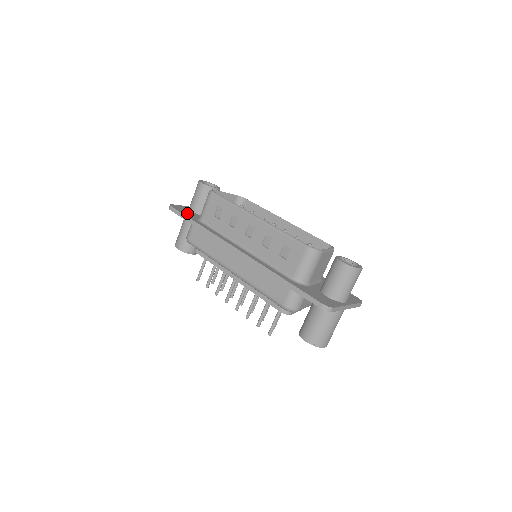
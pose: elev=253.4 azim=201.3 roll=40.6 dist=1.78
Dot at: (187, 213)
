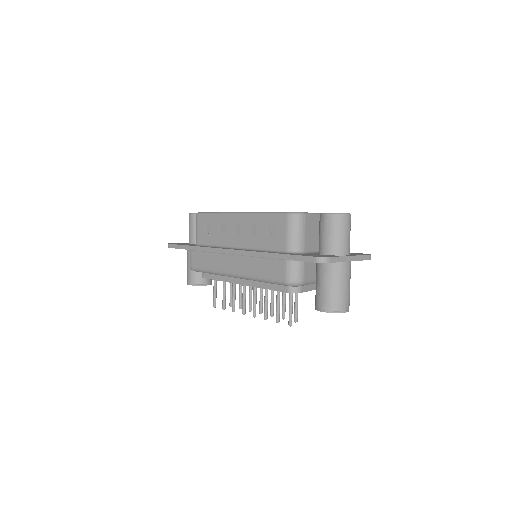
Dot at: (184, 244)
